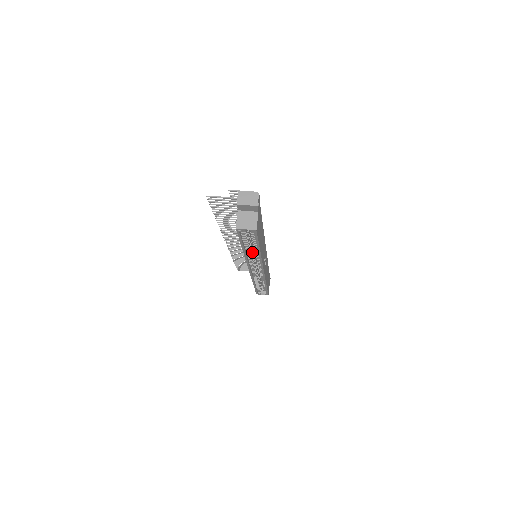
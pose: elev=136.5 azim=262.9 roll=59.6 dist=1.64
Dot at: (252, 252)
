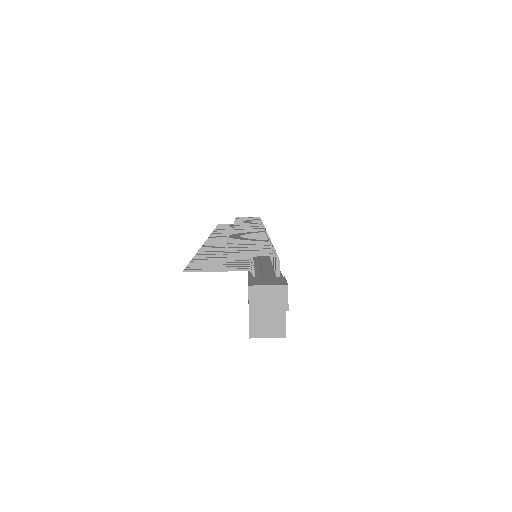
Dot at: occluded
